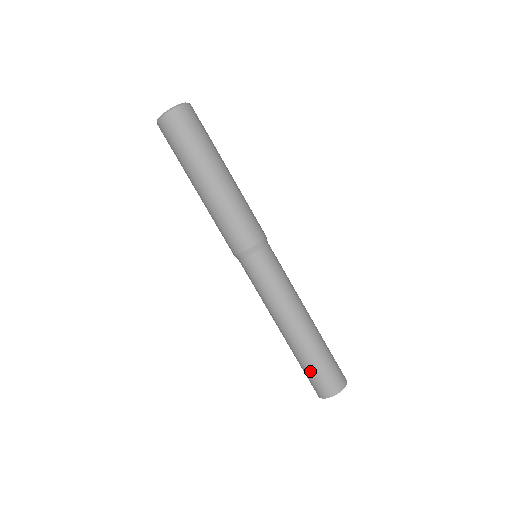
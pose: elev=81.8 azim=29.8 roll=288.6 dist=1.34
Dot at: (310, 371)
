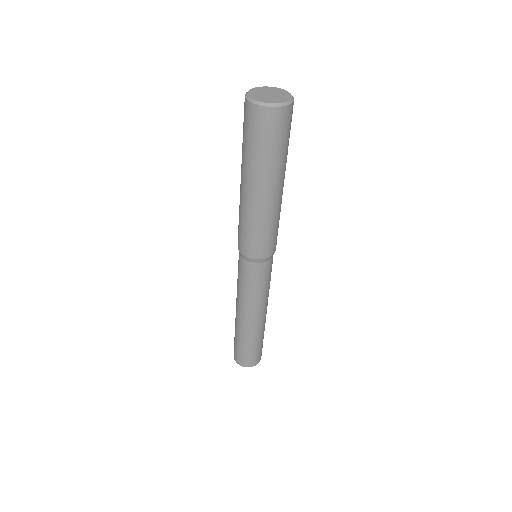
Dot at: (235, 341)
